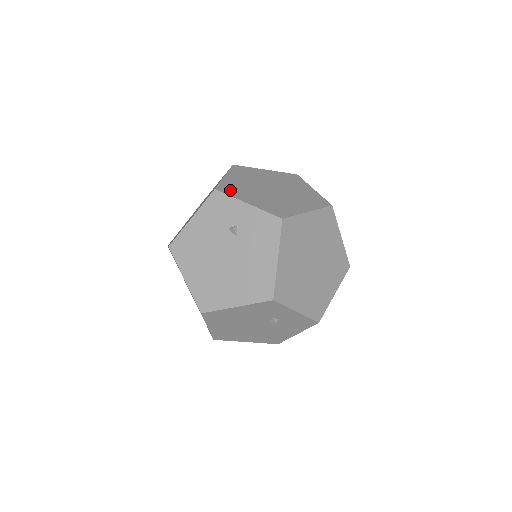
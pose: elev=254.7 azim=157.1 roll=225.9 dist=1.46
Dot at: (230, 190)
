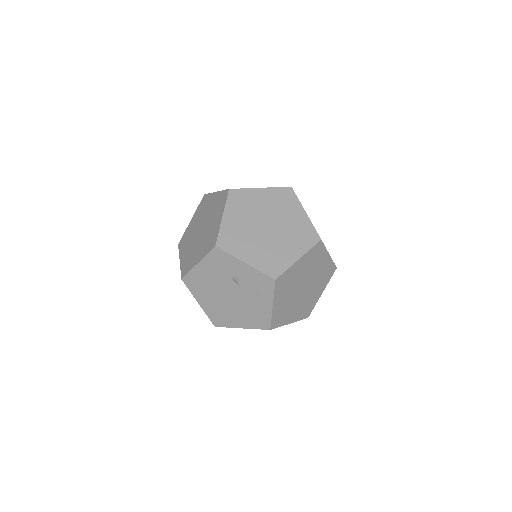
Dot at: (229, 243)
